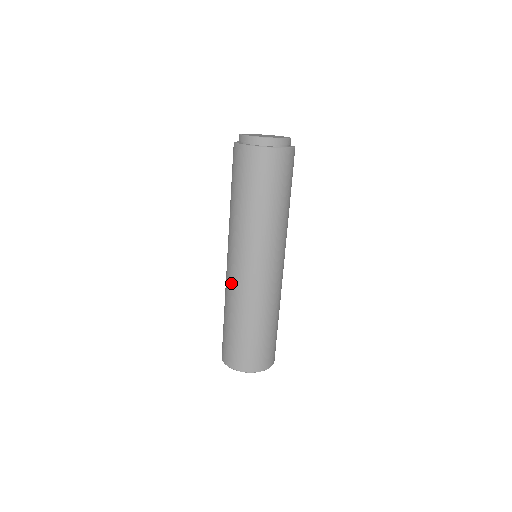
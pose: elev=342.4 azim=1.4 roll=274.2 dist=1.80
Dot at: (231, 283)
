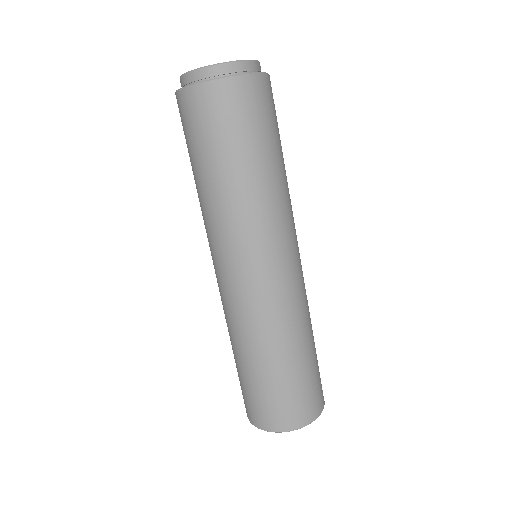
Dot at: (249, 307)
